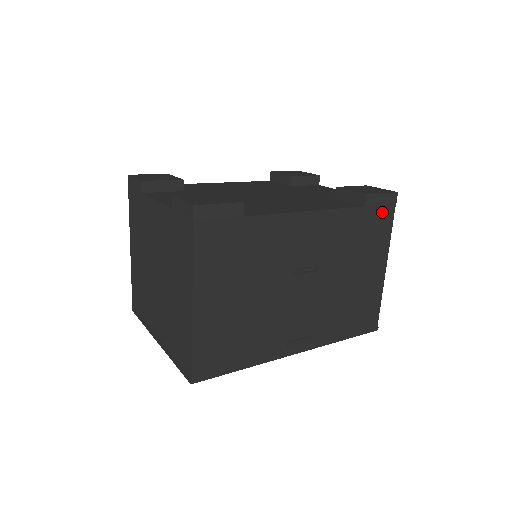
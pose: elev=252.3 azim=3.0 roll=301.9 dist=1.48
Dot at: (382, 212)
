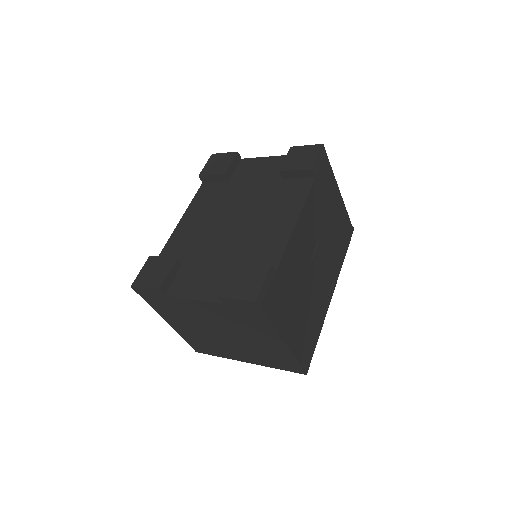
Dot at: (323, 167)
